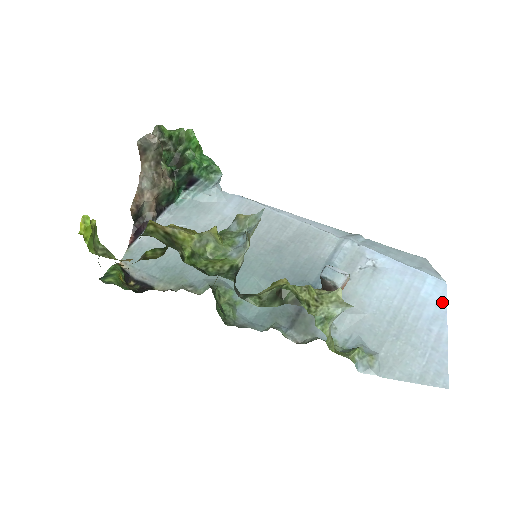
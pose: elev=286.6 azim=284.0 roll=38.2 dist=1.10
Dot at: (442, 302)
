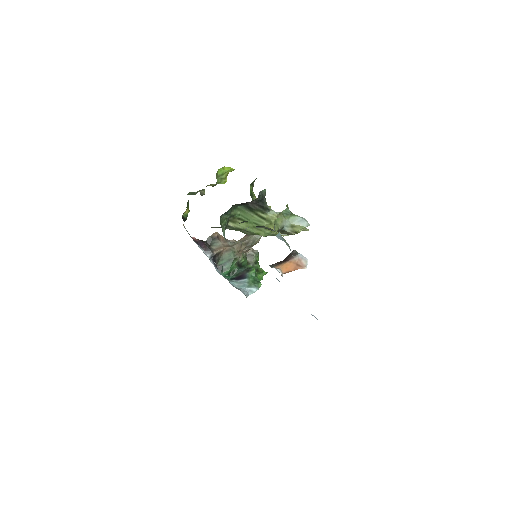
Dot at: occluded
